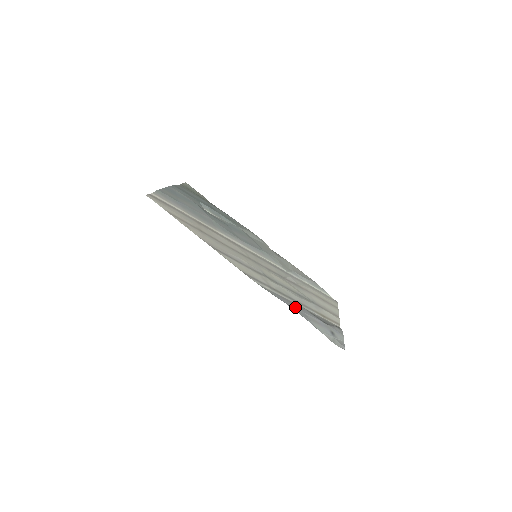
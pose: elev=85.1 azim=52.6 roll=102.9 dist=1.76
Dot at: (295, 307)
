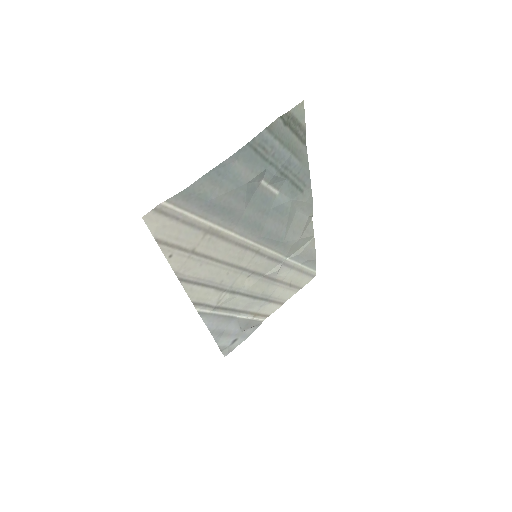
Dot at: (219, 326)
